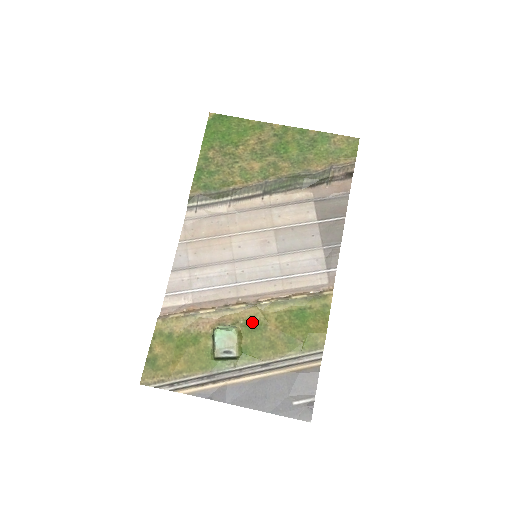
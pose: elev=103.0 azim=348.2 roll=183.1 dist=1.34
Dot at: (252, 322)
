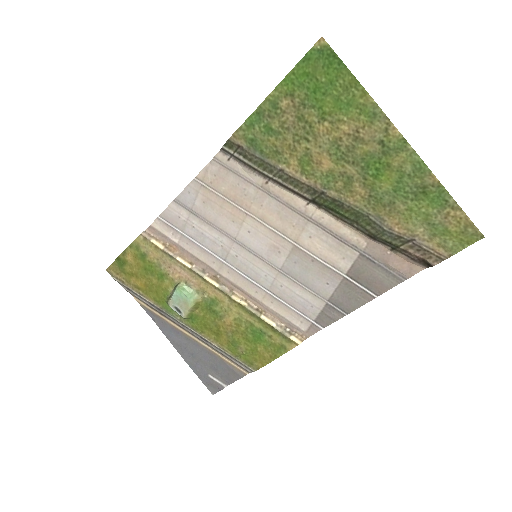
Dot at: (214, 304)
